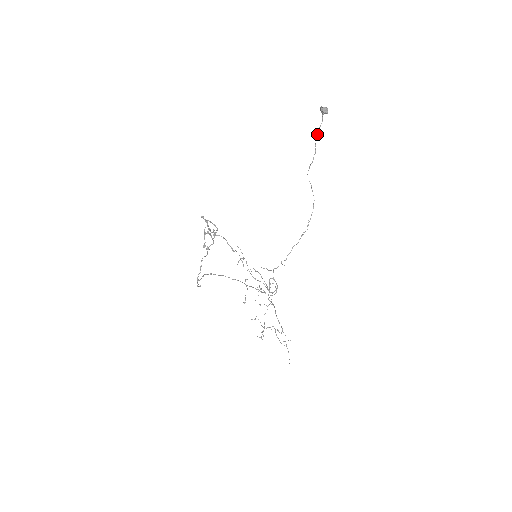
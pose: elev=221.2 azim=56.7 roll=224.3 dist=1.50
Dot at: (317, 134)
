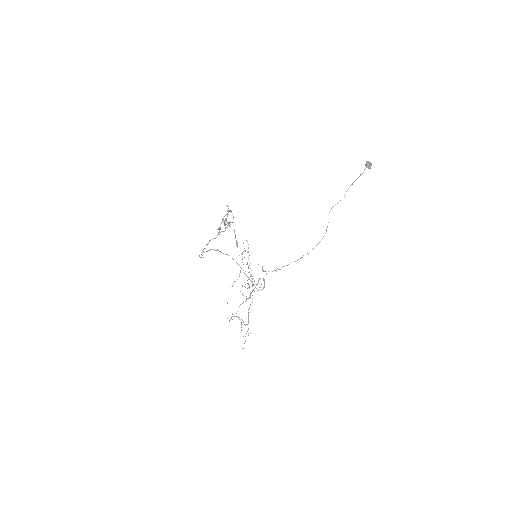
Dot at: (353, 182)
